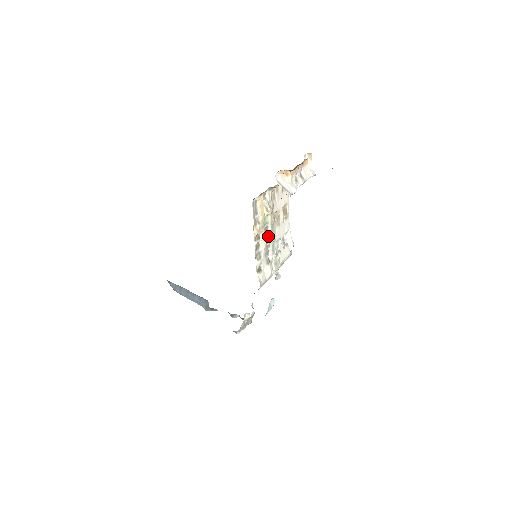
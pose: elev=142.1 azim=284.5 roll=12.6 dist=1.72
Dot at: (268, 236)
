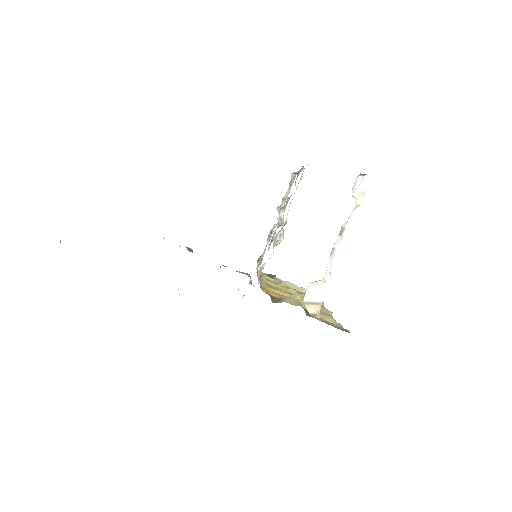
Dot at: (274, 238)
